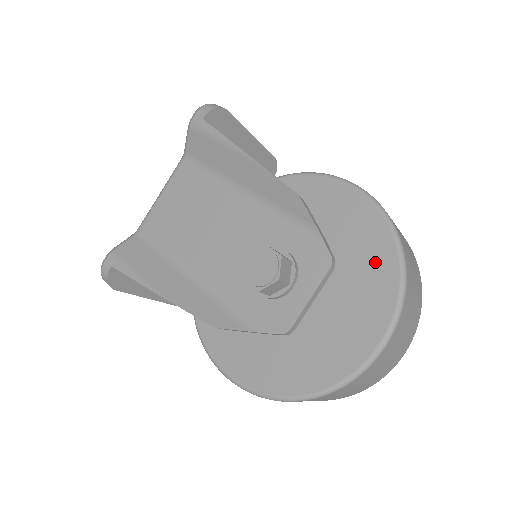
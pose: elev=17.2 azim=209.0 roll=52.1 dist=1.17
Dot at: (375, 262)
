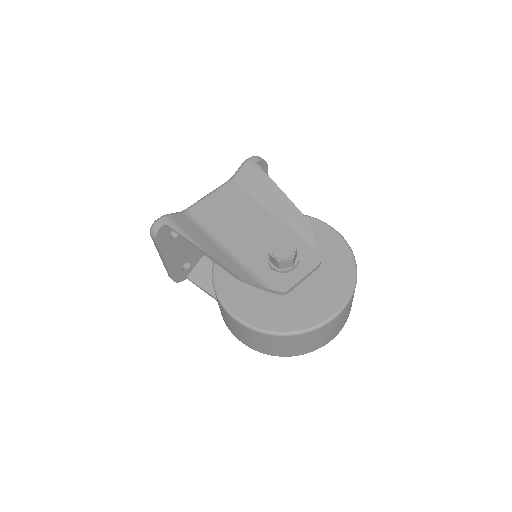
Dot at: (341, 272)
